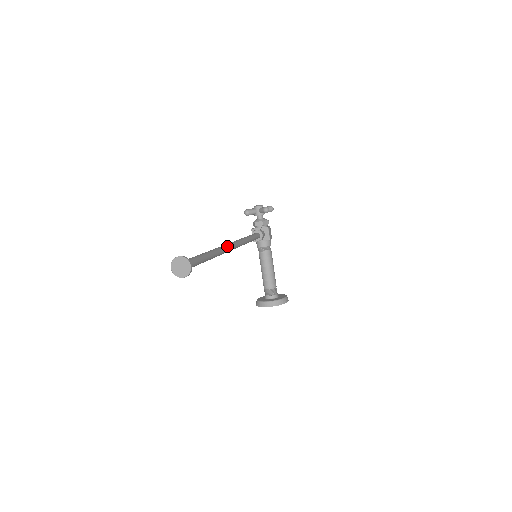
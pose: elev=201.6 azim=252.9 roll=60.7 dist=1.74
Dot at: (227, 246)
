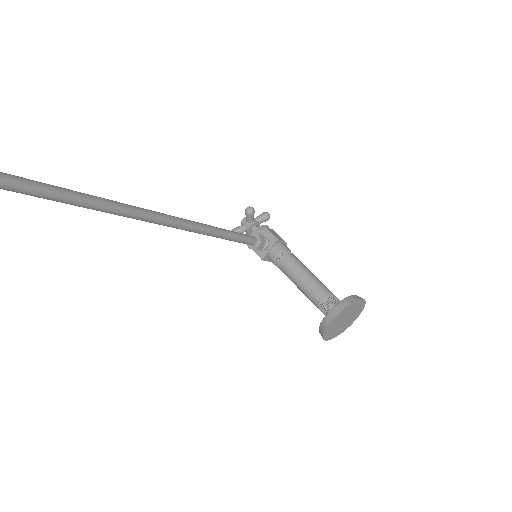
Dot at: (131, 205)
